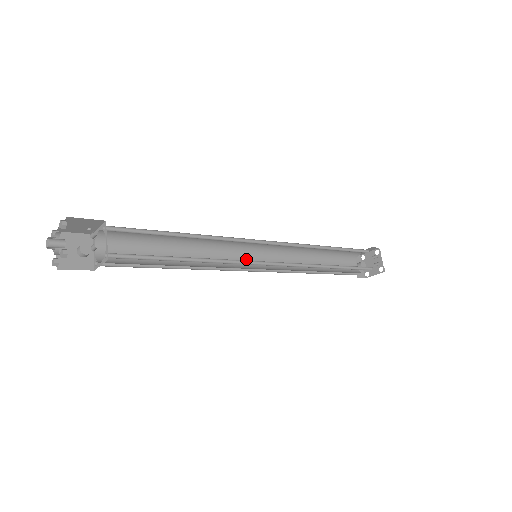
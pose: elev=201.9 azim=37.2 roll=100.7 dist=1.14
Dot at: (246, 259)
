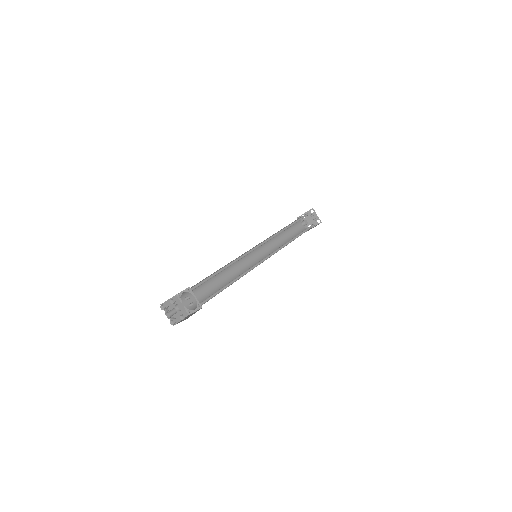
Dot at: (249, 259)
